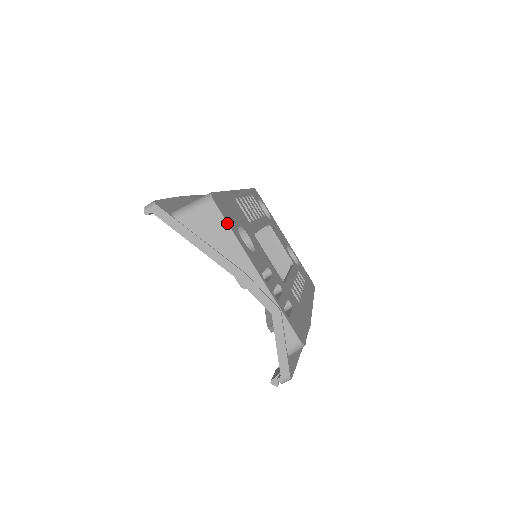
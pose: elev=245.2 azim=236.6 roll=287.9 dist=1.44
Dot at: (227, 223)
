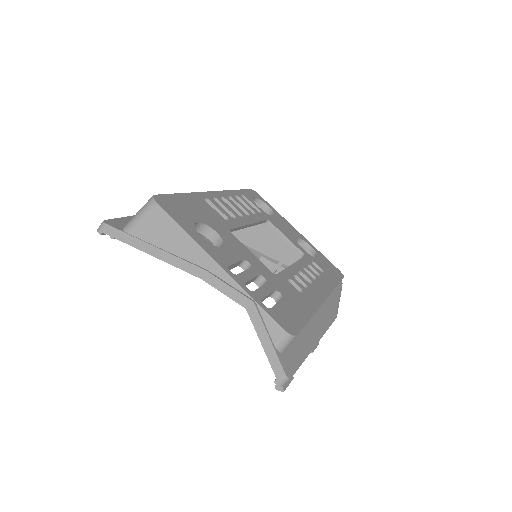
Dot at: (174, 221)
